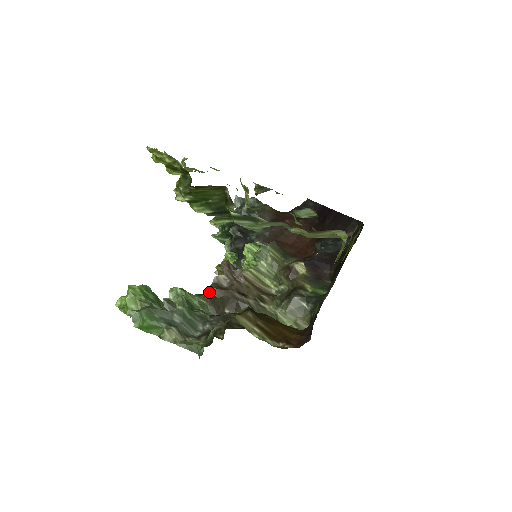
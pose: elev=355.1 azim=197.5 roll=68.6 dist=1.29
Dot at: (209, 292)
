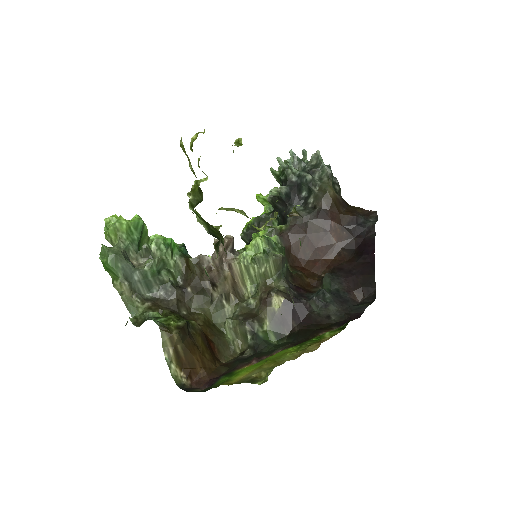
Dot at: (188, 262)
